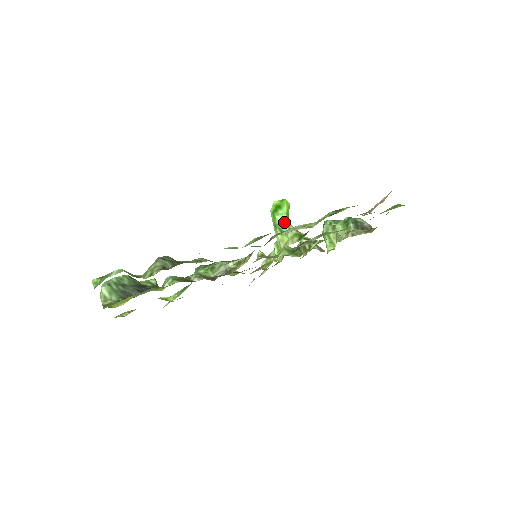
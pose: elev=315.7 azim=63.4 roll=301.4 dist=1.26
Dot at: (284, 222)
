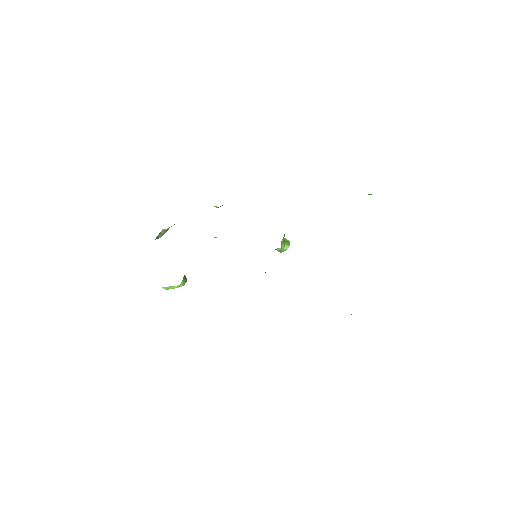
Dot at: occluded
